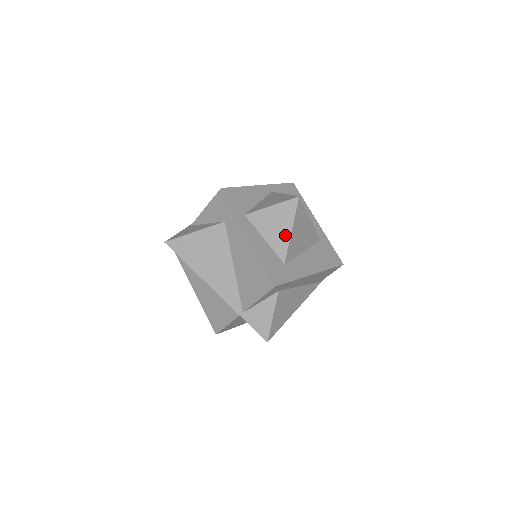
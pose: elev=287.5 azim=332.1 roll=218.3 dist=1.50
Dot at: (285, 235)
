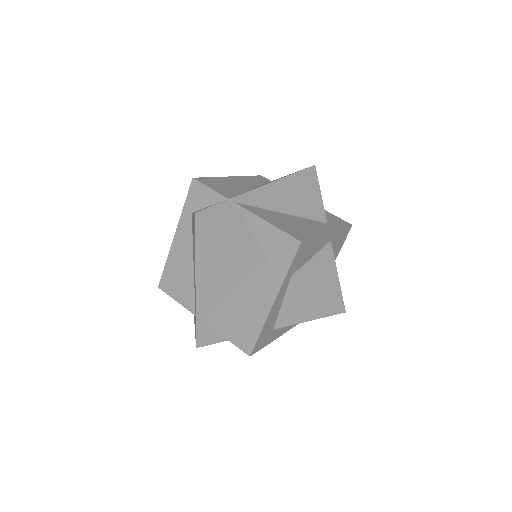
Dot at: (300, 318)
